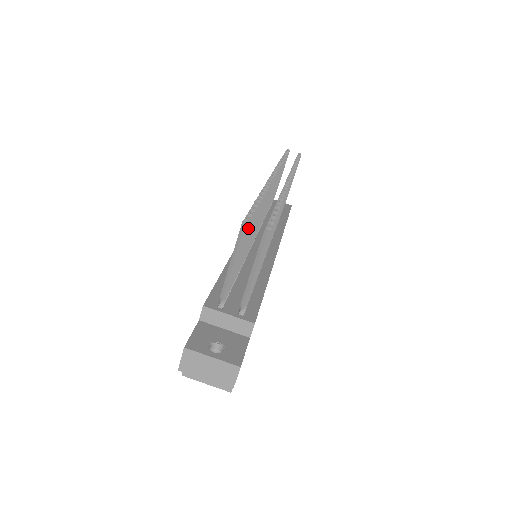
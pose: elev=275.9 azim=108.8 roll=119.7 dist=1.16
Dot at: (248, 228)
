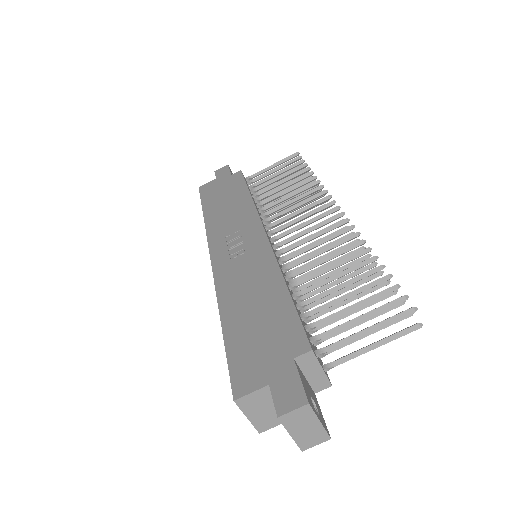
Dot at: occluded
